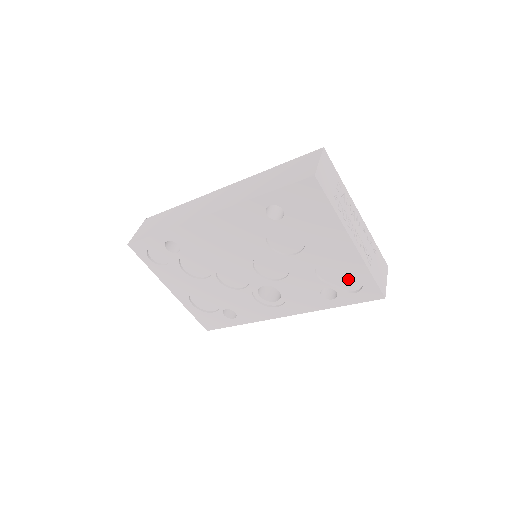
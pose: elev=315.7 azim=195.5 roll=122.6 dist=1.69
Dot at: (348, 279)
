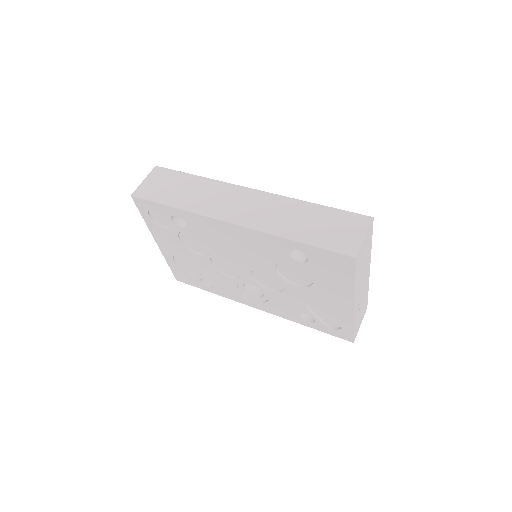
Dot at: (331, 318)
